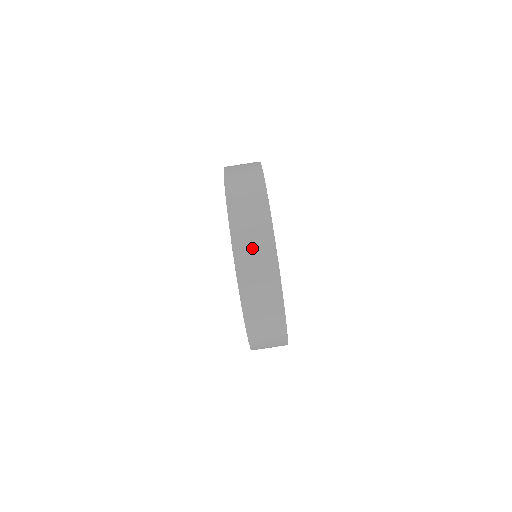
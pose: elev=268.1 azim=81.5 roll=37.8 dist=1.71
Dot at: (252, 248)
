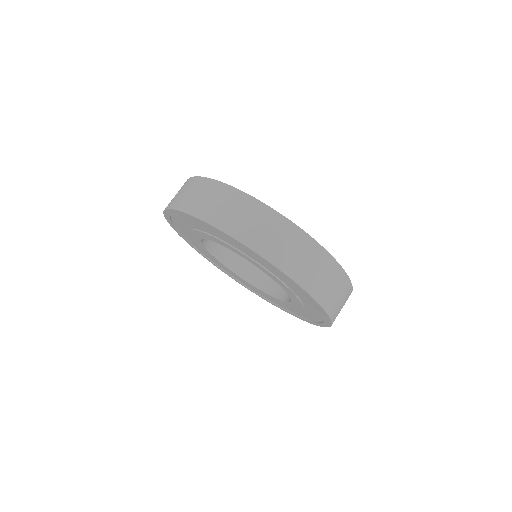
Dot at: (213, 203)
